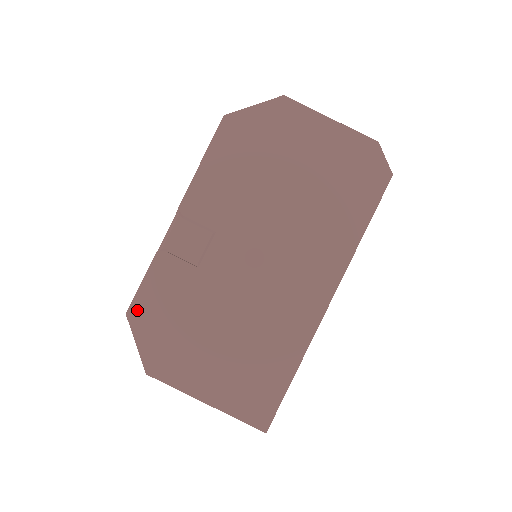
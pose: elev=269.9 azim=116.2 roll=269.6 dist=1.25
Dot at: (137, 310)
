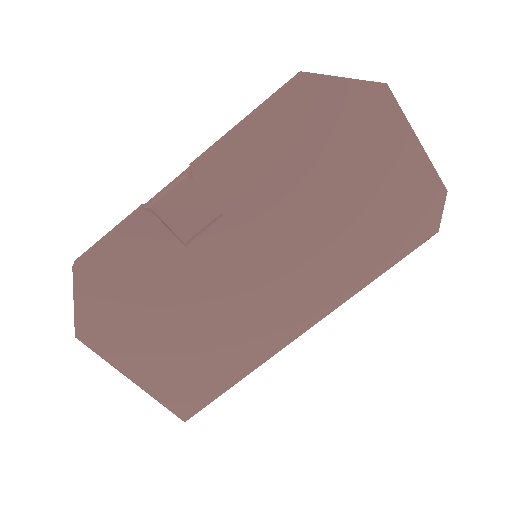
Dot at: (89, 267)
